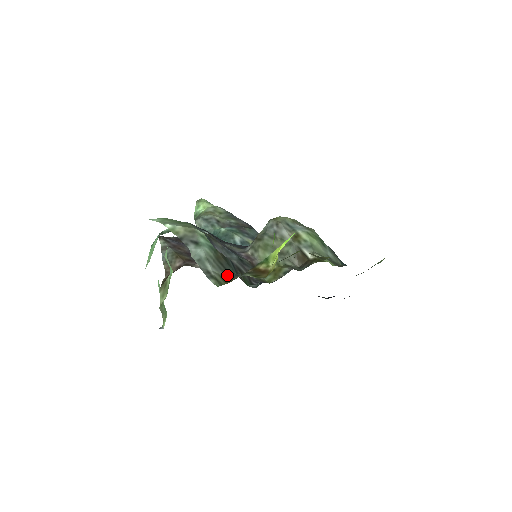
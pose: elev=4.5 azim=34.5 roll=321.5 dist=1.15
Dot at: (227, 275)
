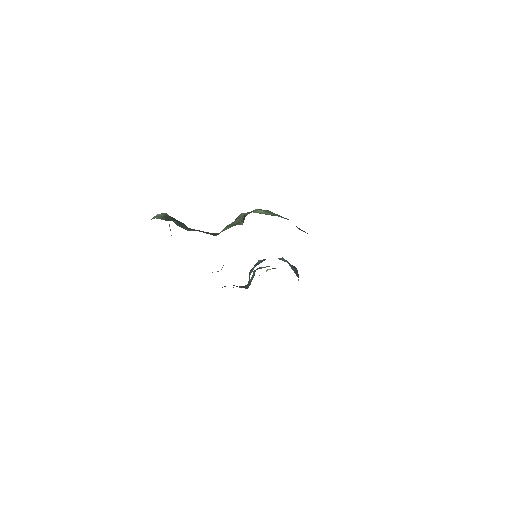
Dot at: (167, 220)
